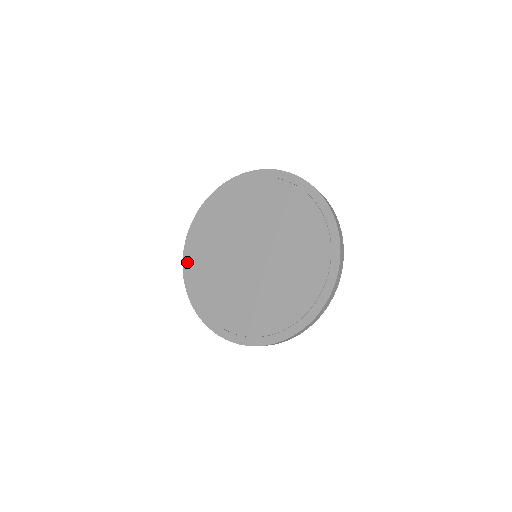
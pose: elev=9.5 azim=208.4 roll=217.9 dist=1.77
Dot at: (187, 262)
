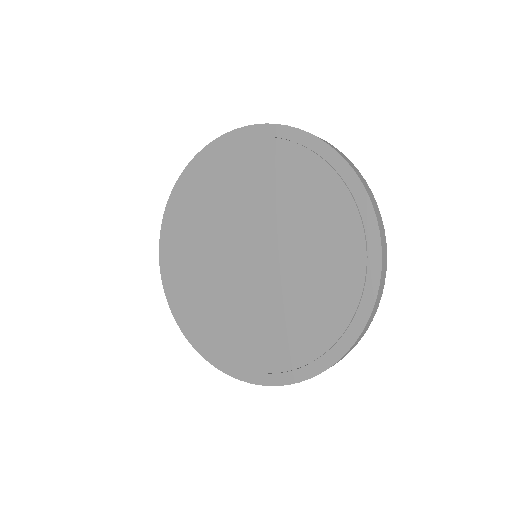
Dot at: (184, 181)
